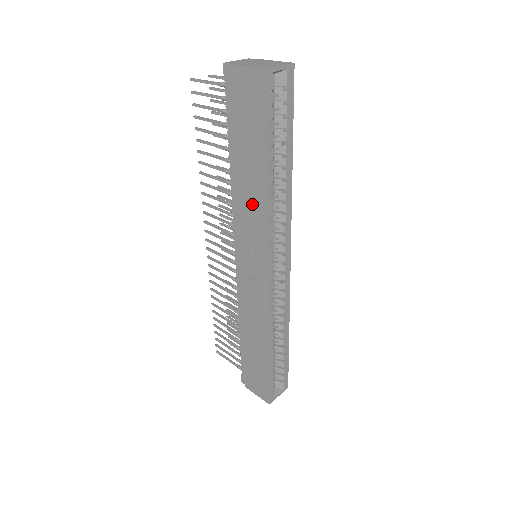
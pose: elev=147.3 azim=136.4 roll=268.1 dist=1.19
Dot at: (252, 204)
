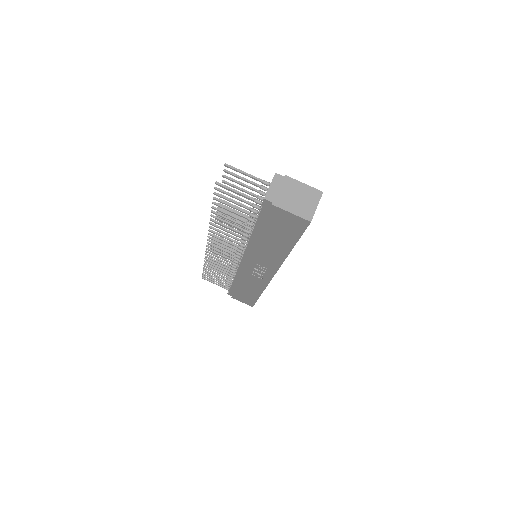
Dot at: (270, 255)
